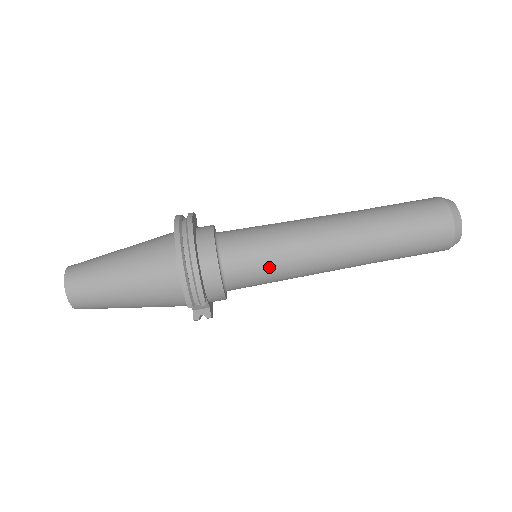
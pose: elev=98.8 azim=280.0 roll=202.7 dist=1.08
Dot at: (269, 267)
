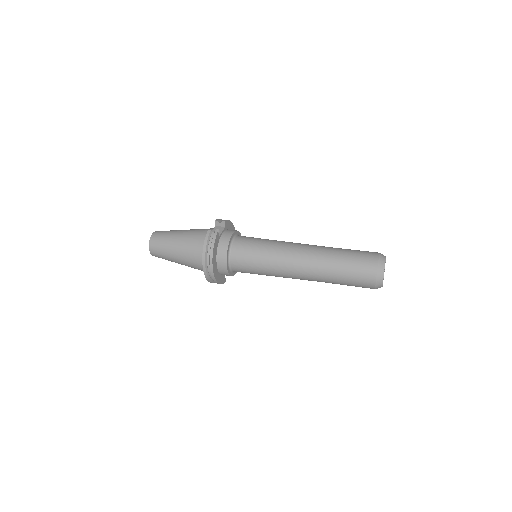
Dot at: (263, 239)
